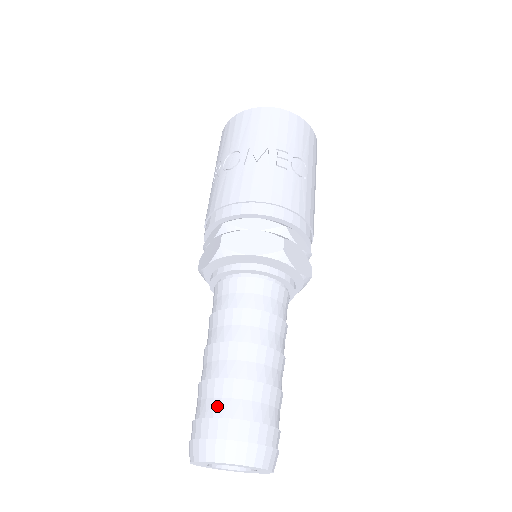
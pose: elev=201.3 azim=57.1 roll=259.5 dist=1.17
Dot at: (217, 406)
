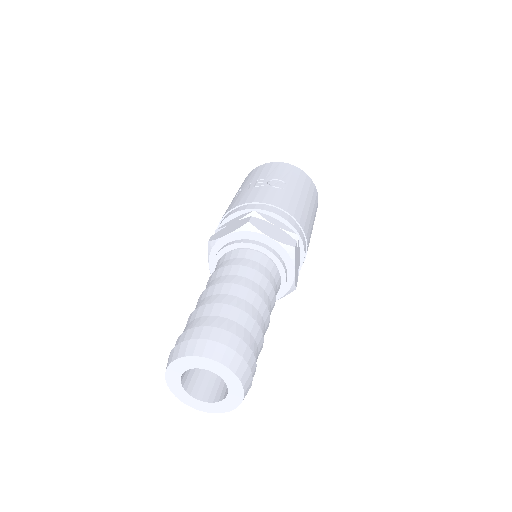
Dot at: (185, 330)
